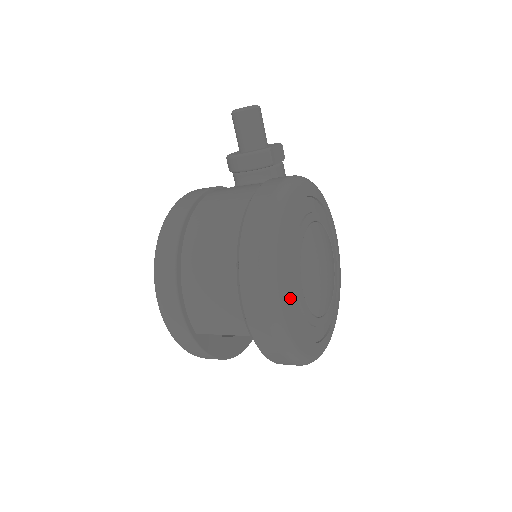
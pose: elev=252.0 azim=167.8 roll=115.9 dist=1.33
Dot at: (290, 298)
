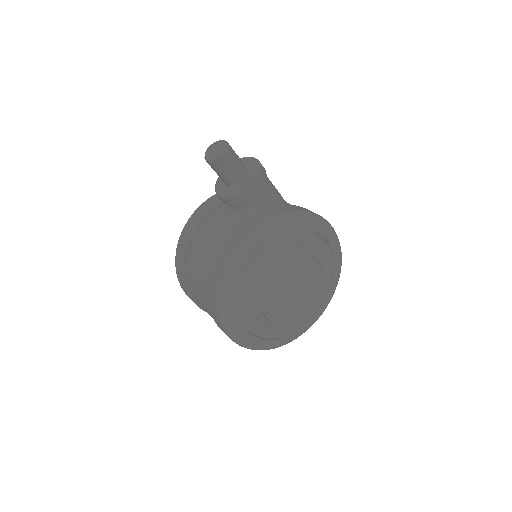
Dot at: (253, 328)
